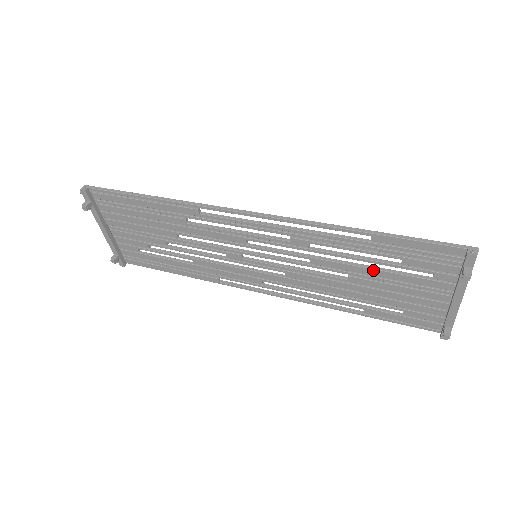
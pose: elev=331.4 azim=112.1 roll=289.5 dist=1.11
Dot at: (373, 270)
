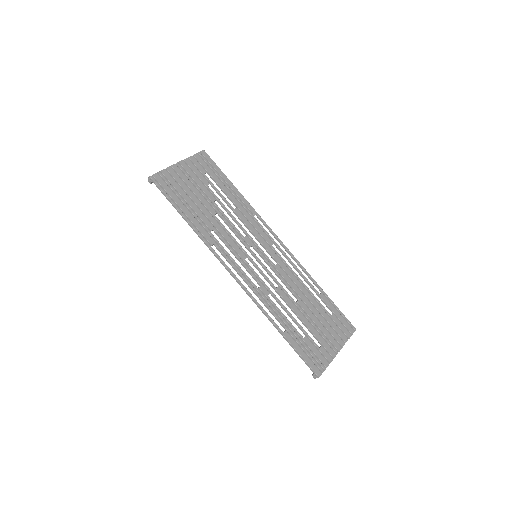
Dot at: (300, 319)
